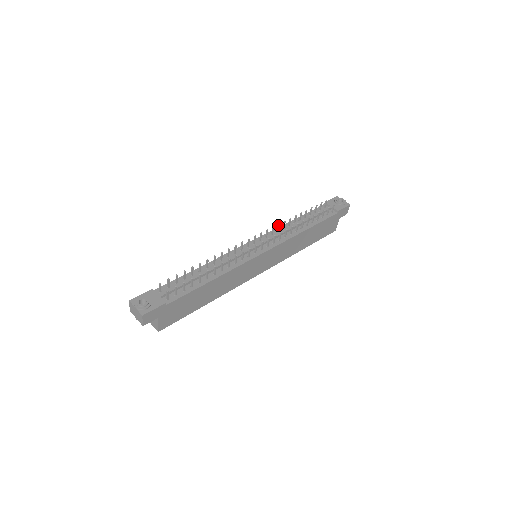
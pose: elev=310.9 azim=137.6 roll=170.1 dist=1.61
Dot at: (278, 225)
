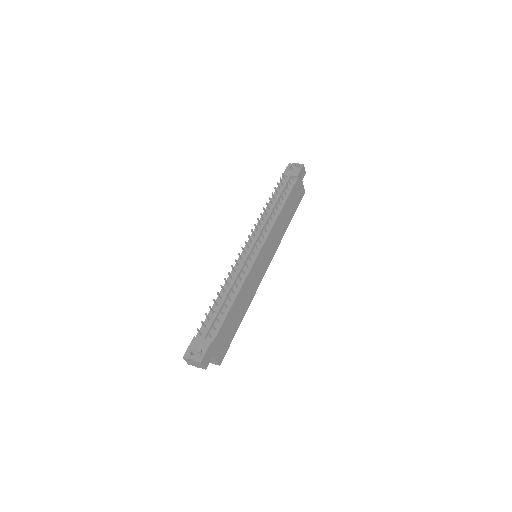
Dot at: occluded
